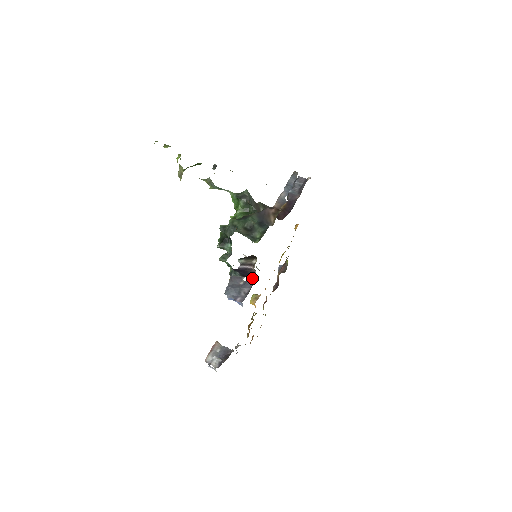
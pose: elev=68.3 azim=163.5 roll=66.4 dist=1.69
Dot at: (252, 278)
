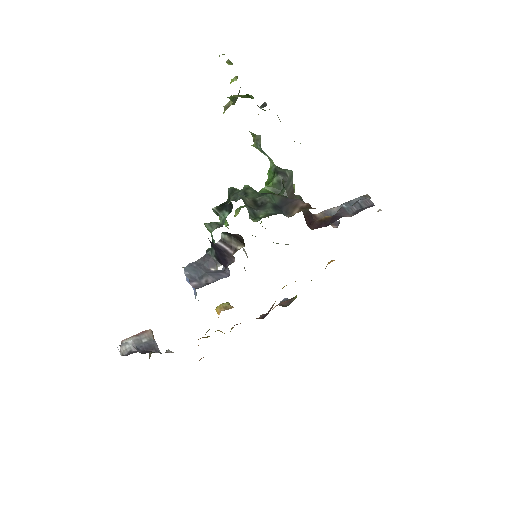
Dot at: occluded
